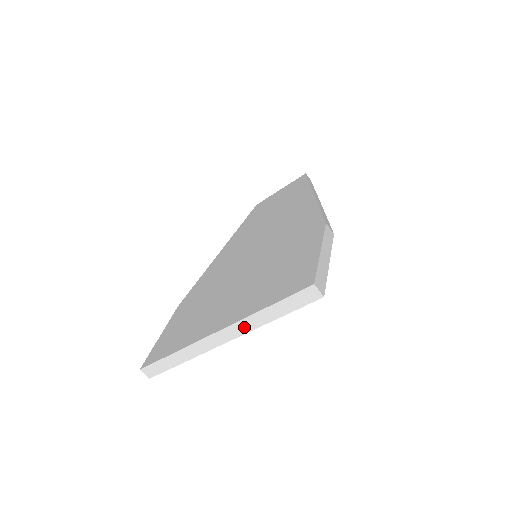
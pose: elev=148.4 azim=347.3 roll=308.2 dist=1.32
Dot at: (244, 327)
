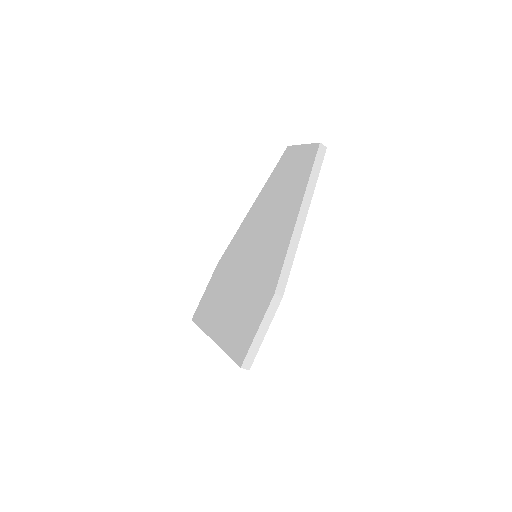
Dot at: occluded
